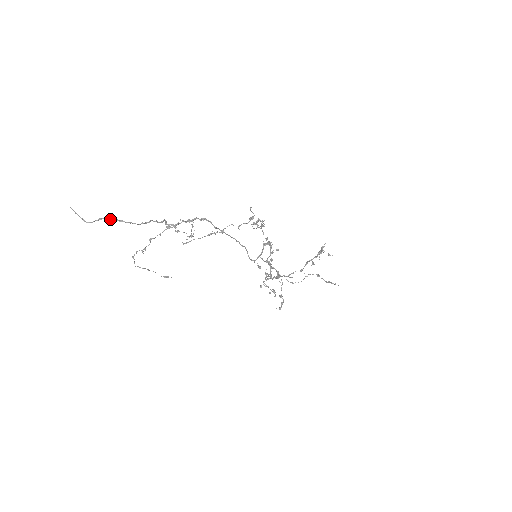
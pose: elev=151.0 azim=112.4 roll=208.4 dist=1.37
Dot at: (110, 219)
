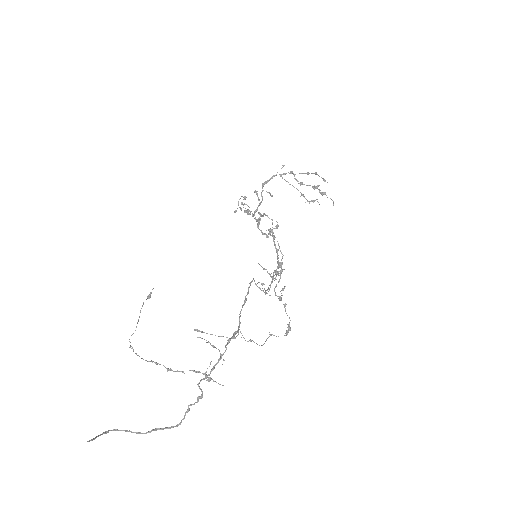
Dot at: occluded
